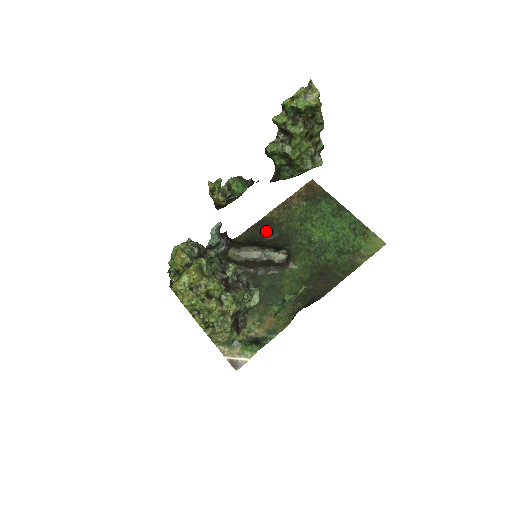
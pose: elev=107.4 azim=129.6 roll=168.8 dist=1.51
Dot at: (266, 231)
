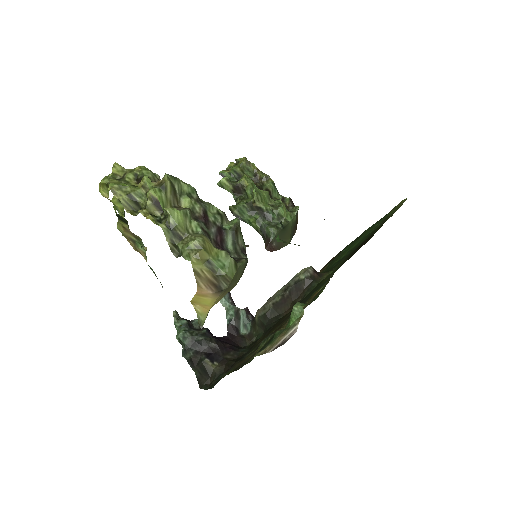
Dot at: occluded
